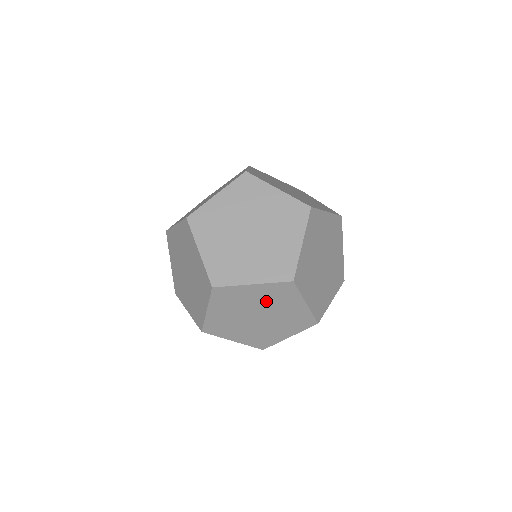
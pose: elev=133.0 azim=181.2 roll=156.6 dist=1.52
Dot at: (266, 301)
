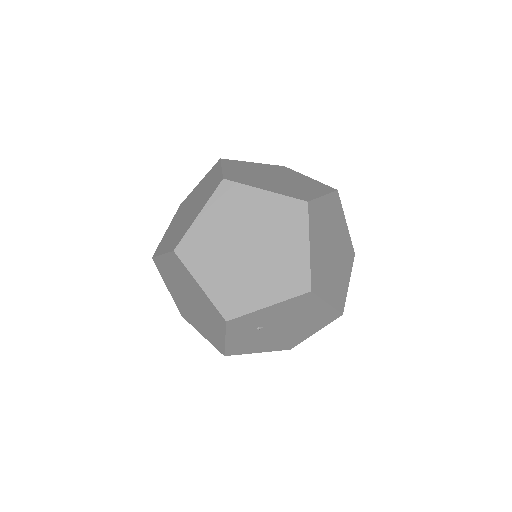
Dot at: (181, 279)
